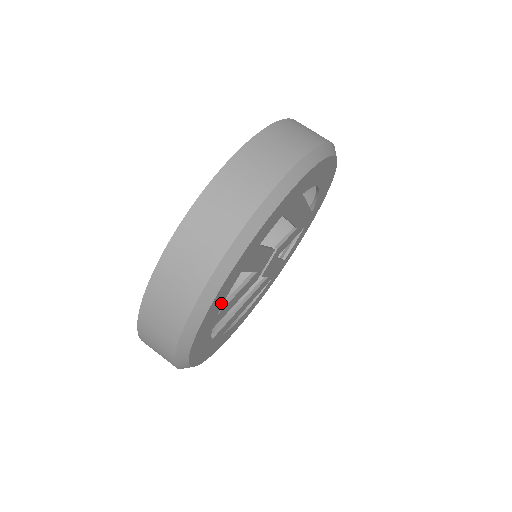
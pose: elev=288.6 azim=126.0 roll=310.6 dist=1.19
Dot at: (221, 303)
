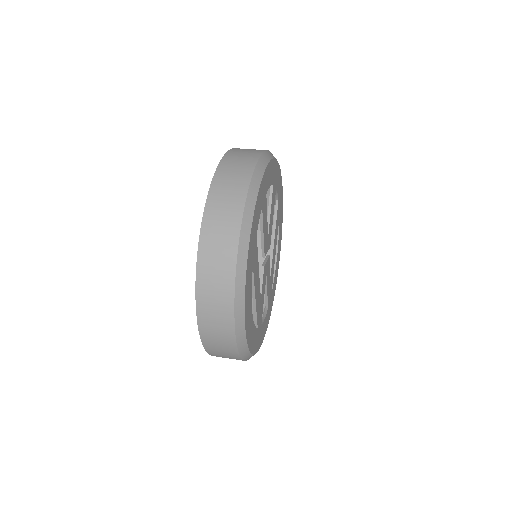
Dot at: (269, 184)
